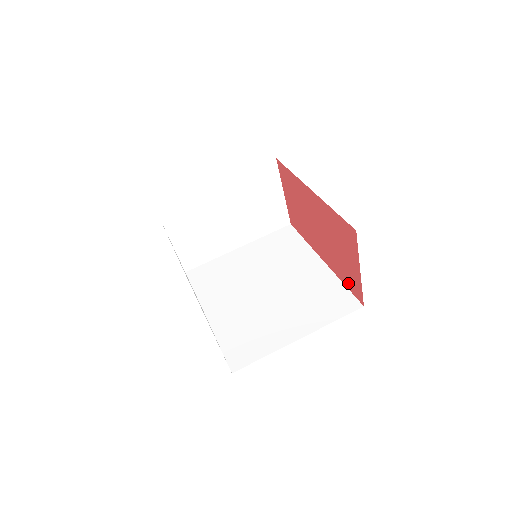
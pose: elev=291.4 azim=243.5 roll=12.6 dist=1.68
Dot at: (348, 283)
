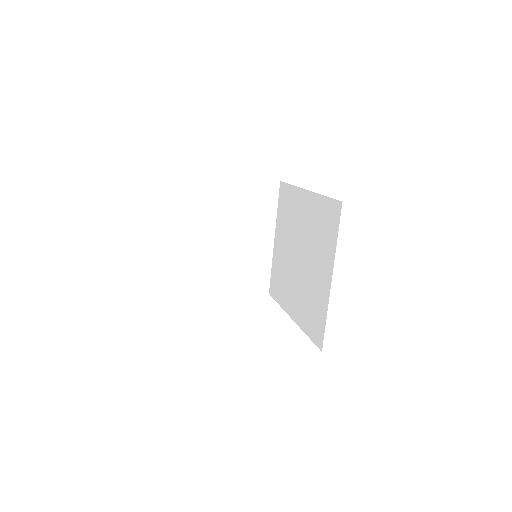
Dot at: occluded
